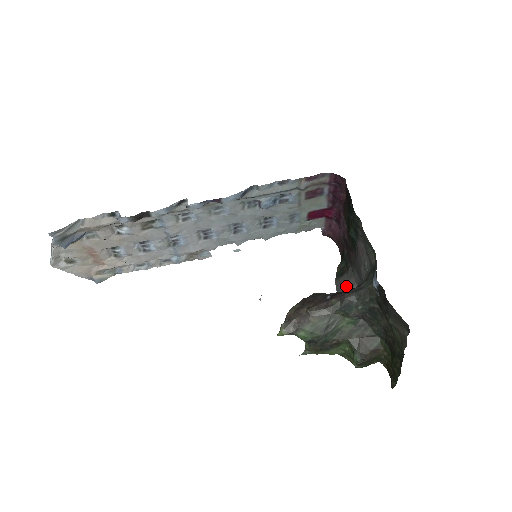
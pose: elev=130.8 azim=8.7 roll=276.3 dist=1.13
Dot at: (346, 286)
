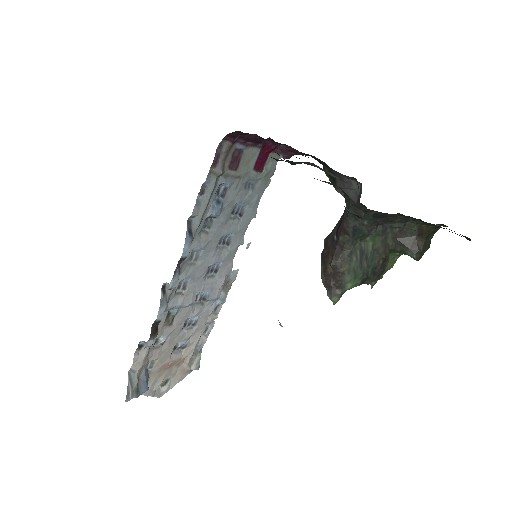
Dot at: (347, 188)
